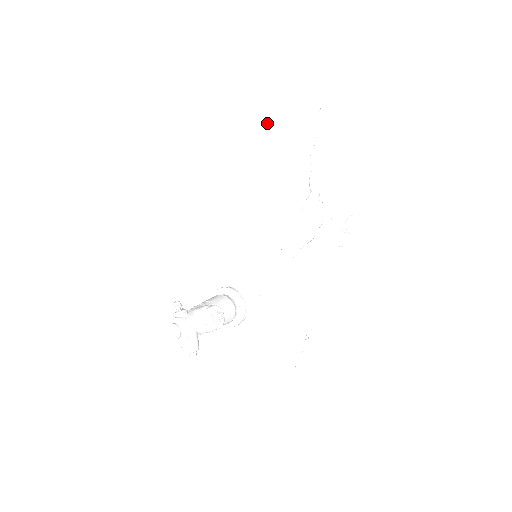
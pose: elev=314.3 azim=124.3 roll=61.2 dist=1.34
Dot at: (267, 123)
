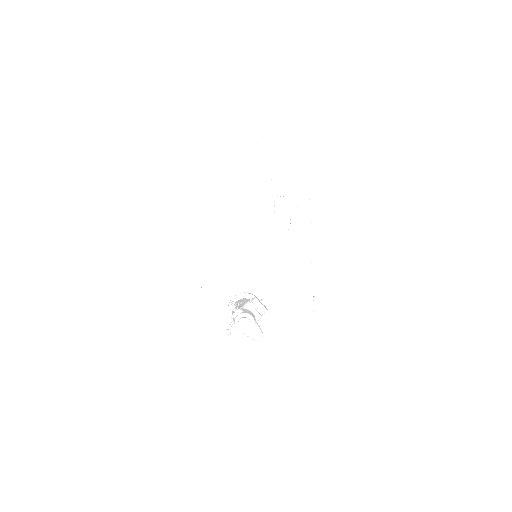
Dot at: (225, 160)
